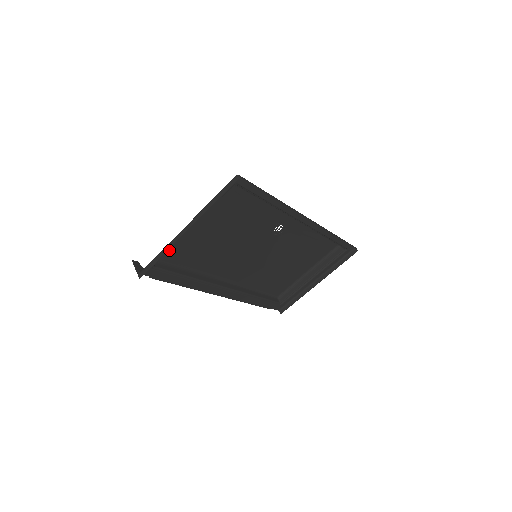
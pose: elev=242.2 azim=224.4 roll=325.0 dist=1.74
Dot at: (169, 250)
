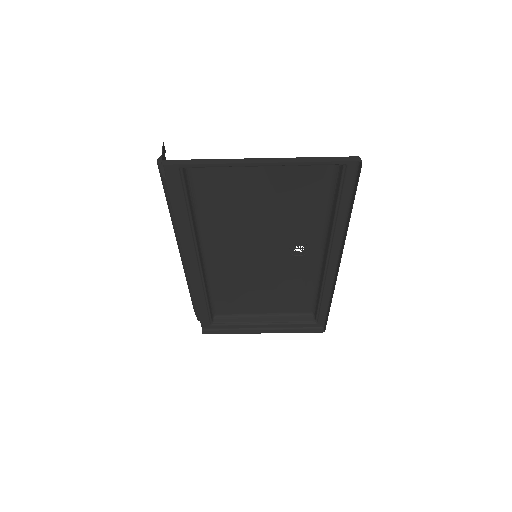
Dot at: (209, 168)
